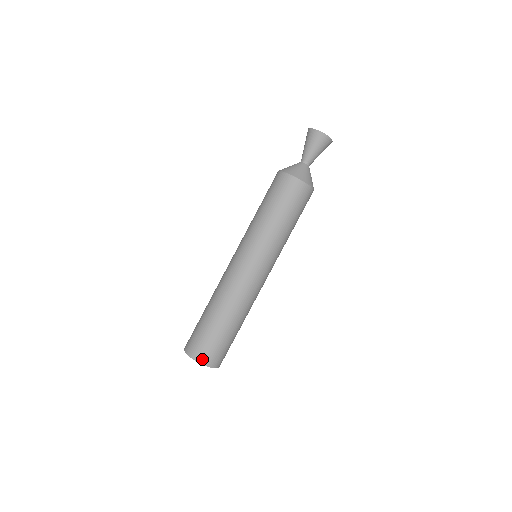
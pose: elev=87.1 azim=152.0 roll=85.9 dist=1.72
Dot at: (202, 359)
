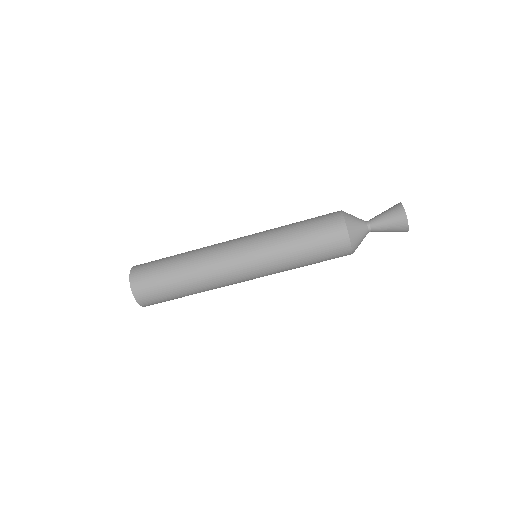
Dot at: (135, 282)
